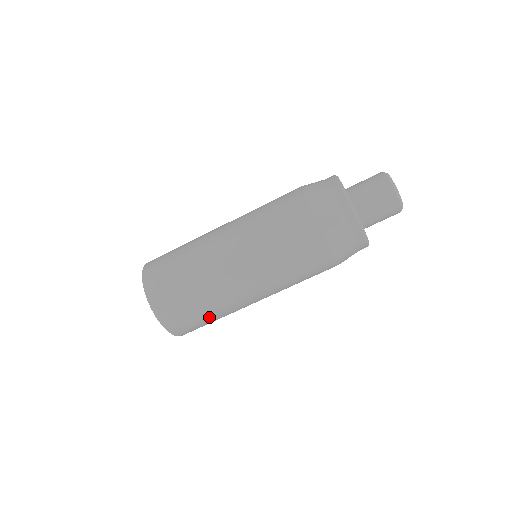
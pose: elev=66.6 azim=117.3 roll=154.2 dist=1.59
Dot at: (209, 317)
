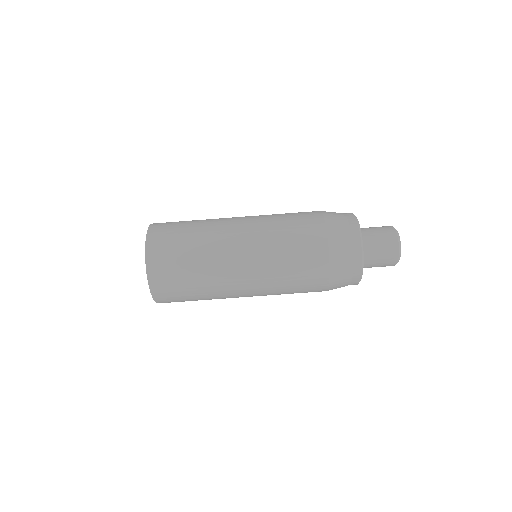
Dot at: (190, 272)
